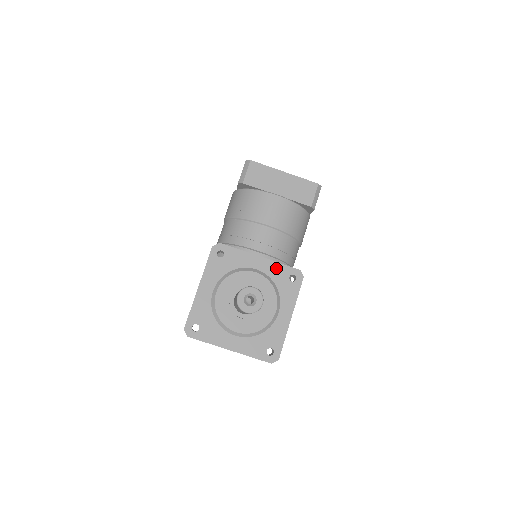
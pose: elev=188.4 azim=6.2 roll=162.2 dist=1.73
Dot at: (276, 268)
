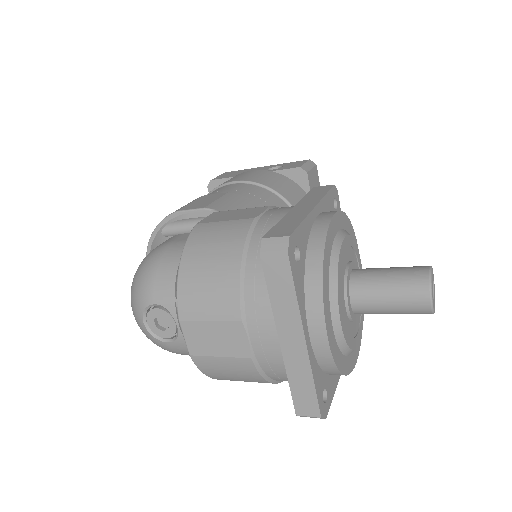
Dot at: occluded
